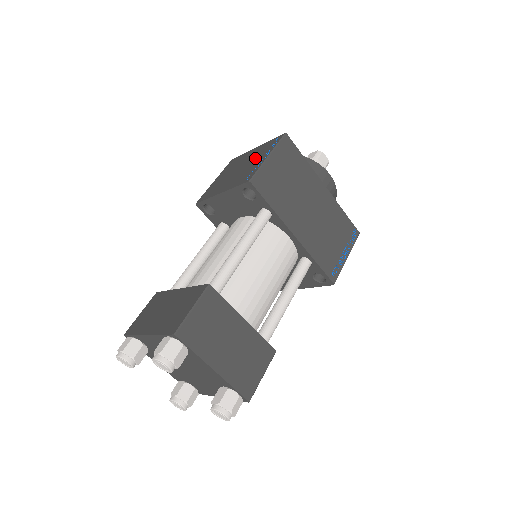
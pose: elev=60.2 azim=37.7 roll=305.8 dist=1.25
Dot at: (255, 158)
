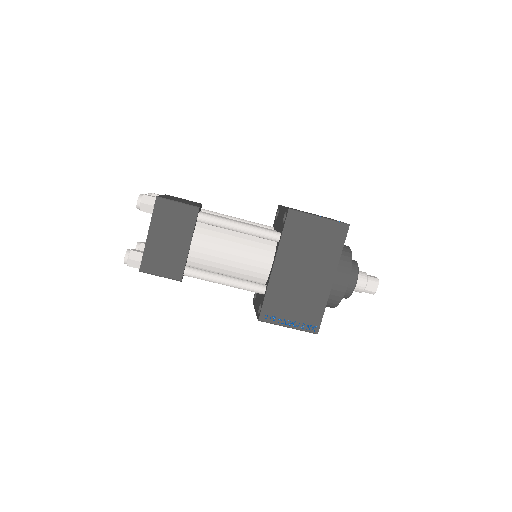
Dot at: occluded
